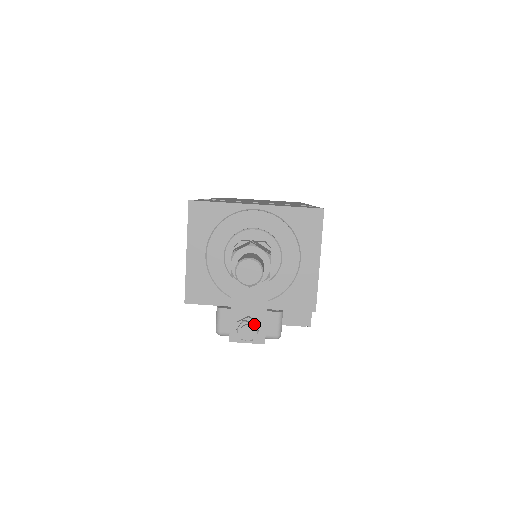
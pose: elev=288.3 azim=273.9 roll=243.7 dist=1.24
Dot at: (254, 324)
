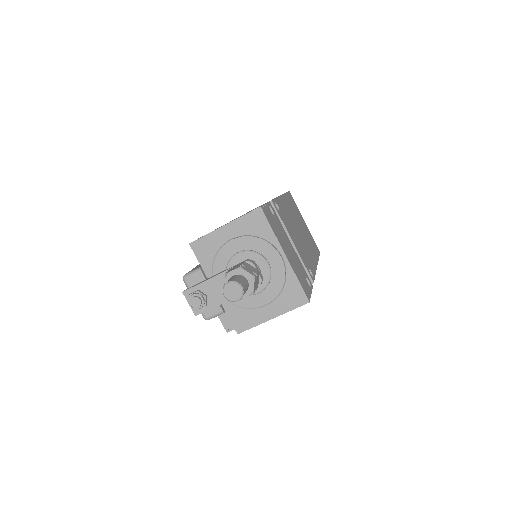
Dot at: (204, 303)
